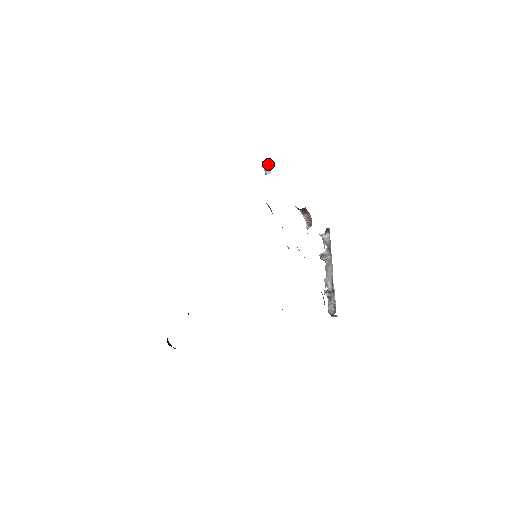
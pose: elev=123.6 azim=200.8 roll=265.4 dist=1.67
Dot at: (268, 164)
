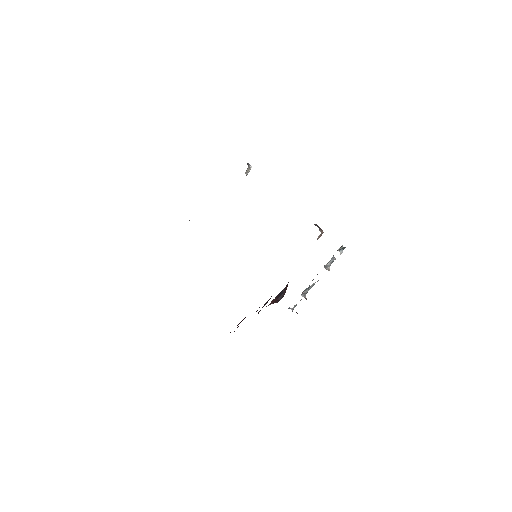
Dot at: (251, 167)
